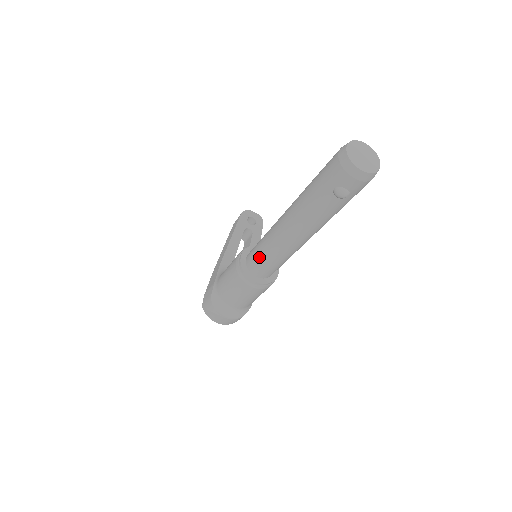
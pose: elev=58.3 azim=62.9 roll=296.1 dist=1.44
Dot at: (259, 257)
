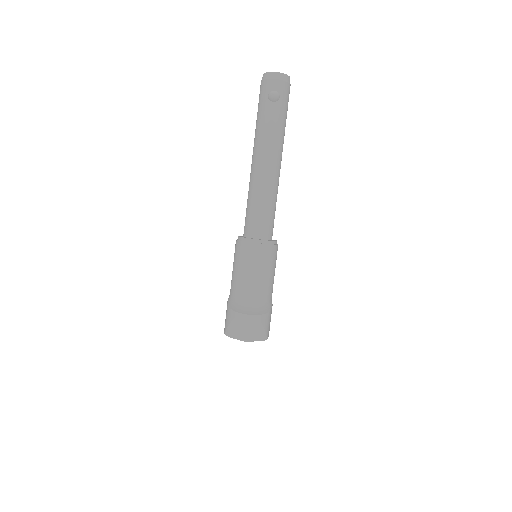
Dot at: (250, 213)
